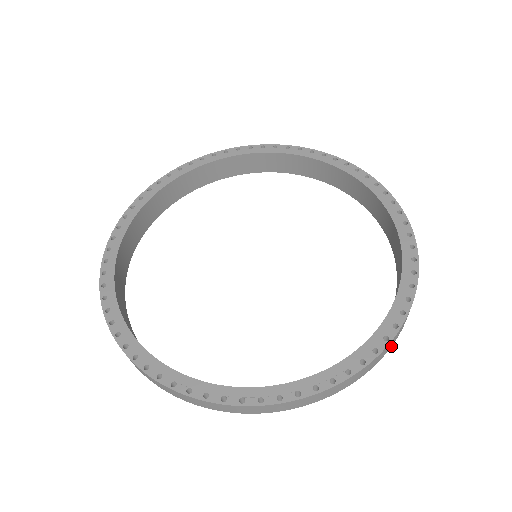
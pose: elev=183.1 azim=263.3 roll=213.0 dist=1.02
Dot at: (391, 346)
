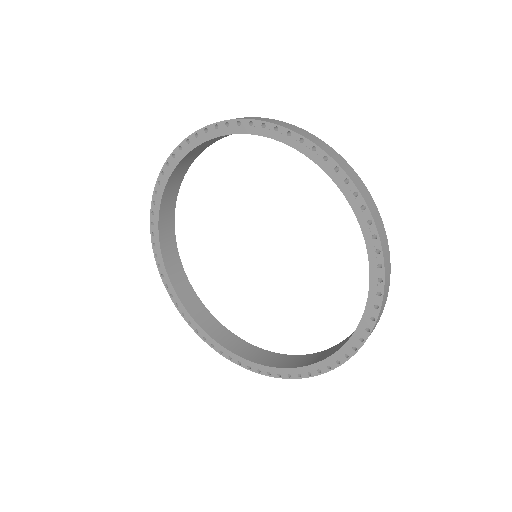
Dot at: occluded
